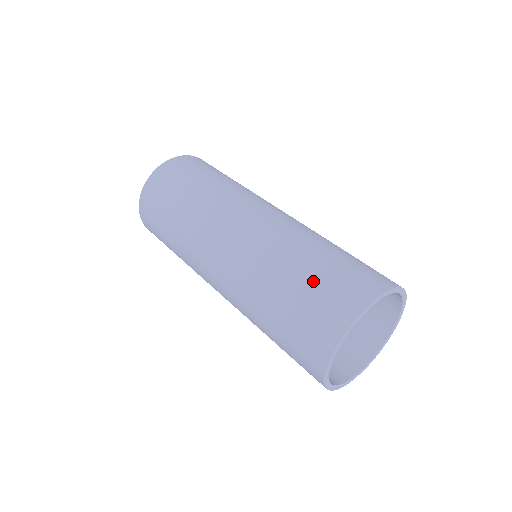
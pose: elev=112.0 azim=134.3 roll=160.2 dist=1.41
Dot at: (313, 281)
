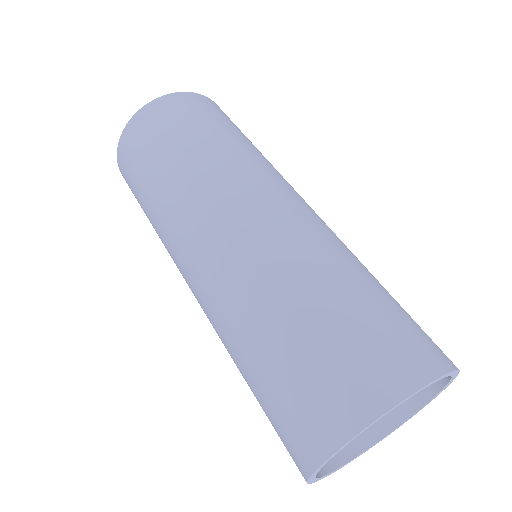
Dot at: (348, 319)
